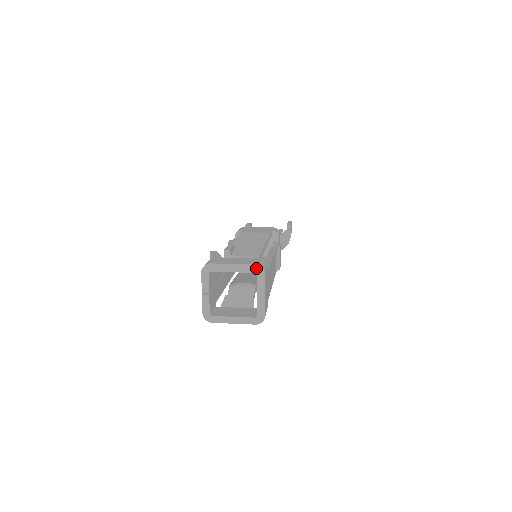
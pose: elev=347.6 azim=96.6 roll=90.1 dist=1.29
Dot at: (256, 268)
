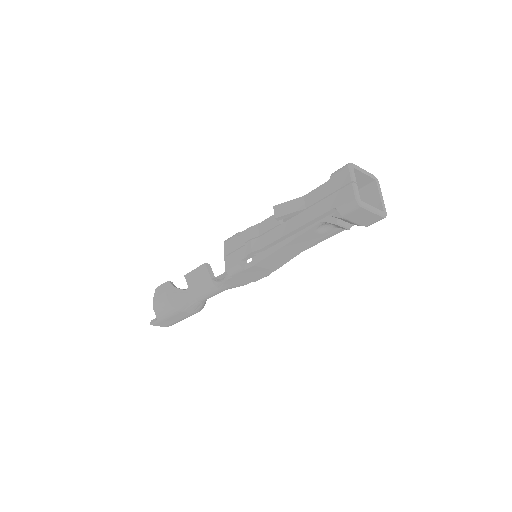
Dot at: (375, 177)
